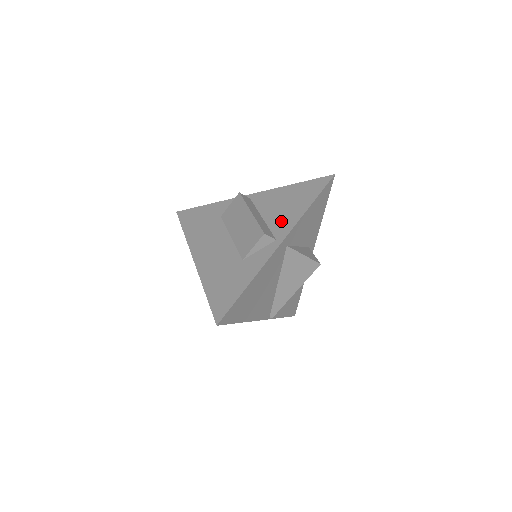
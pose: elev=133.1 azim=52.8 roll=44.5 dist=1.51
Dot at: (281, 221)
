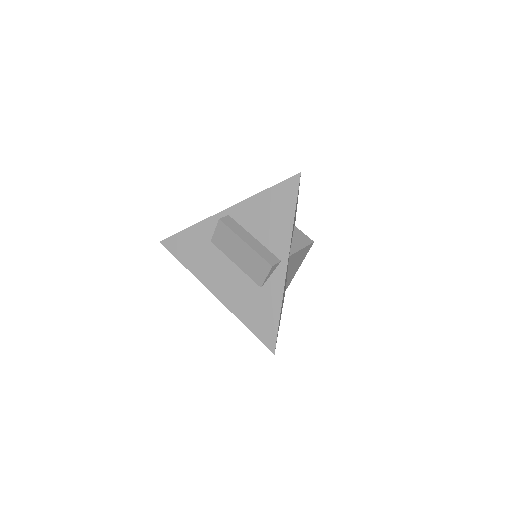
Dot at: (275, 239)
